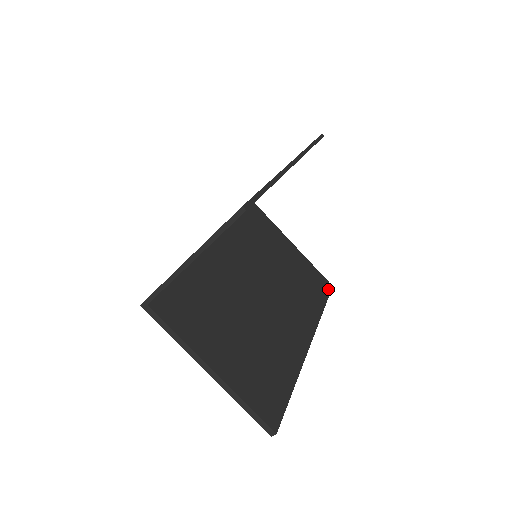
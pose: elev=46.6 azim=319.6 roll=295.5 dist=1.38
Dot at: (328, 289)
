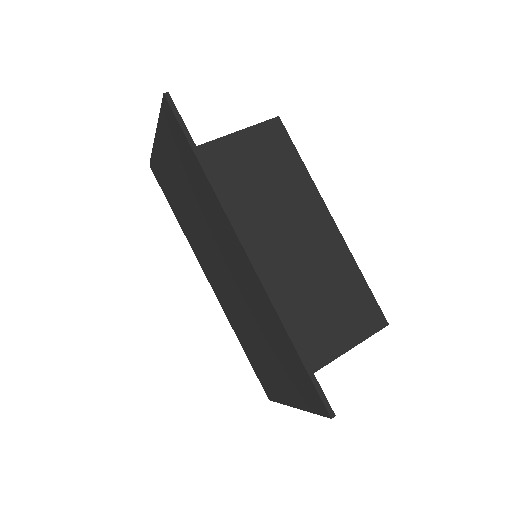
Dot at: (281, 130)
